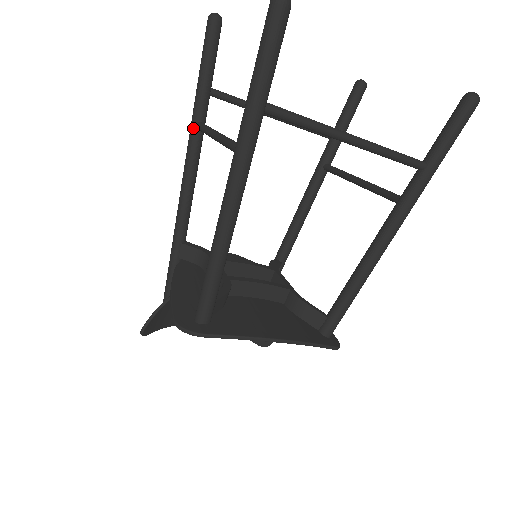
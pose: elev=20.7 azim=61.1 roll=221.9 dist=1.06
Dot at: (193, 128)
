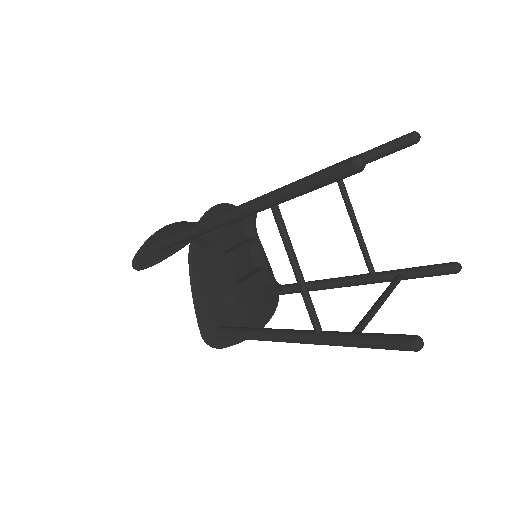
Dot at: (267, 206)
